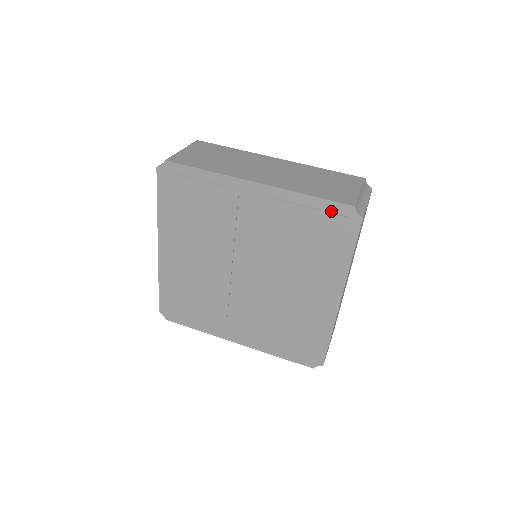
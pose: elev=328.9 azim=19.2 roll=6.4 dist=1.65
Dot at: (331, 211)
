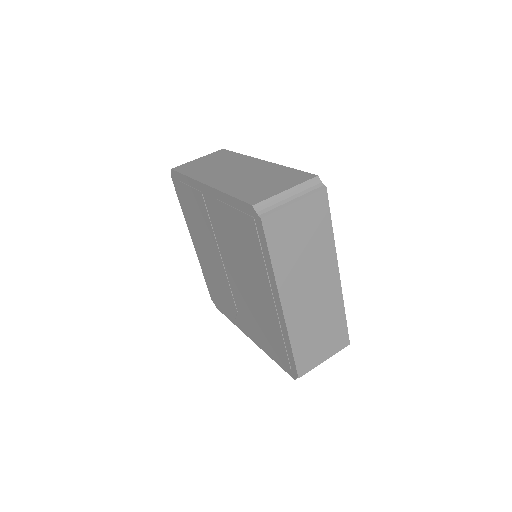
Dot at: (244, 211)
